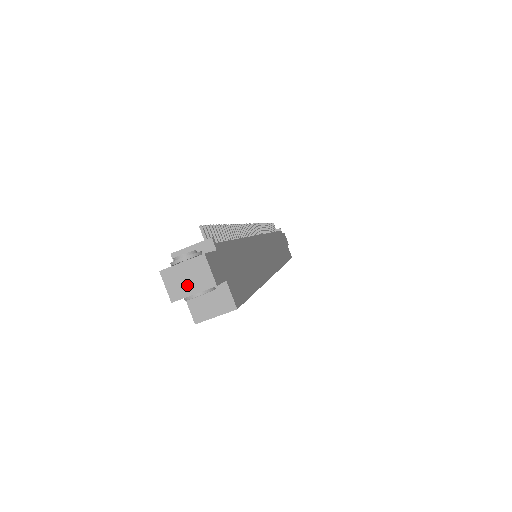
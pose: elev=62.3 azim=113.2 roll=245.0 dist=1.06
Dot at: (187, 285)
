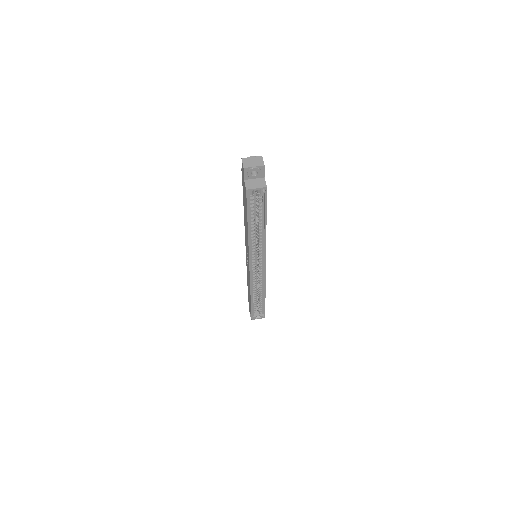
Dot at: (252, 164)
